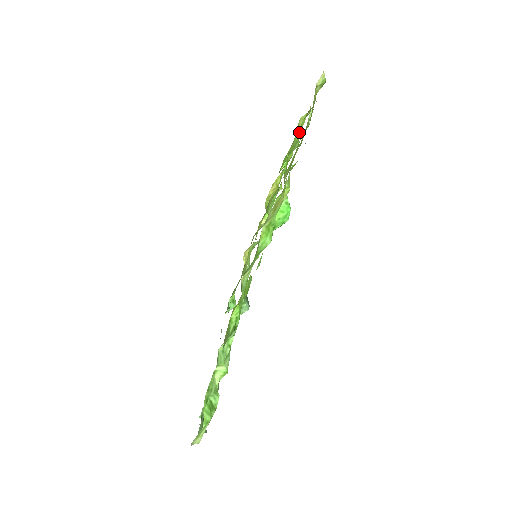
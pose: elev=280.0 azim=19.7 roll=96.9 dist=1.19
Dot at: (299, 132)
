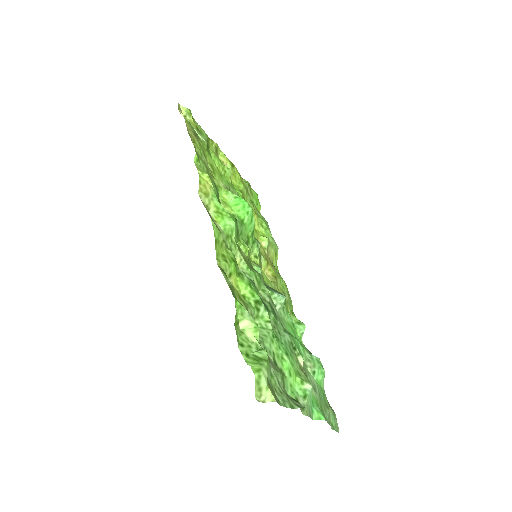
Dot at: (215, 158)
